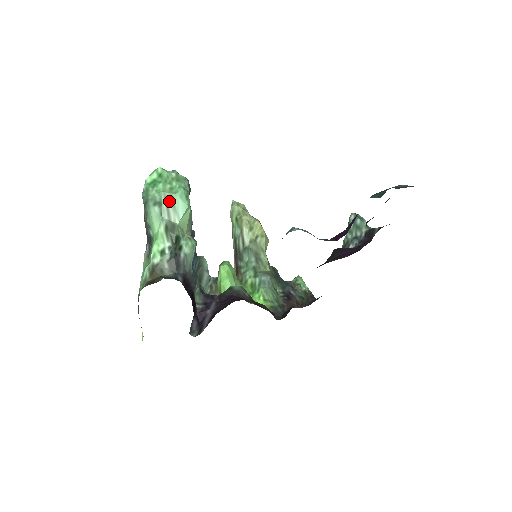
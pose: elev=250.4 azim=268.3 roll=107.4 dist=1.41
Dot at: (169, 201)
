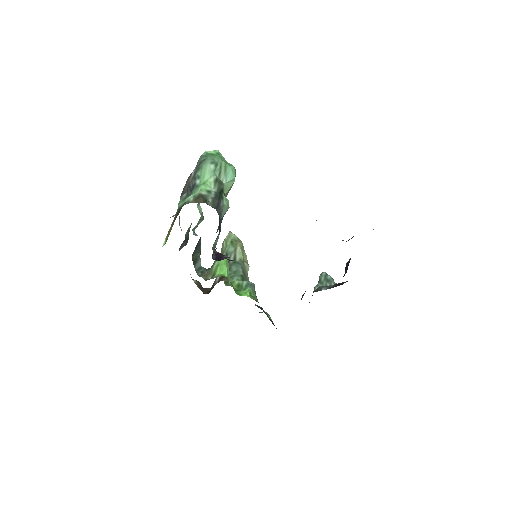
Dot at: (223, 167)
